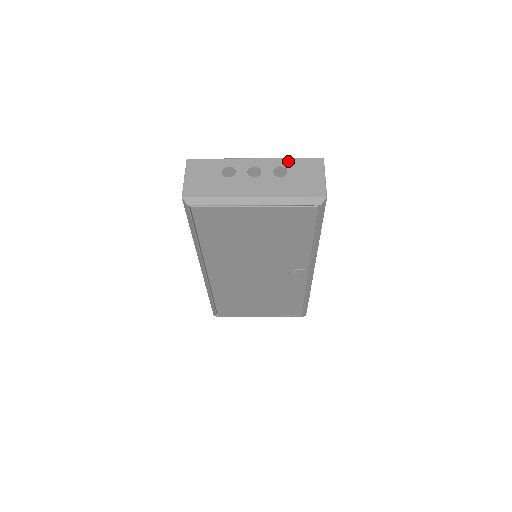
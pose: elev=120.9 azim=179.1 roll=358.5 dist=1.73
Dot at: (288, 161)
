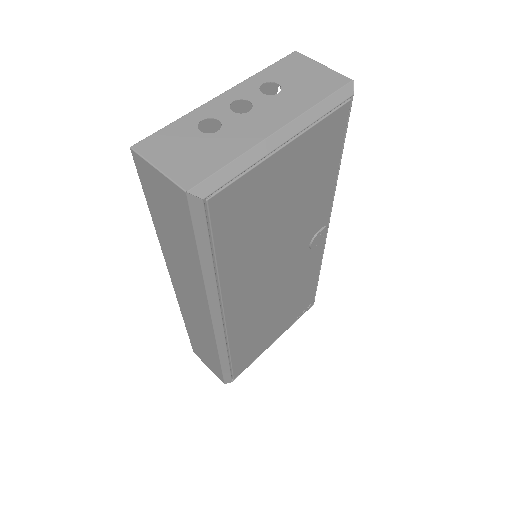
Dot at: (264, 74)
